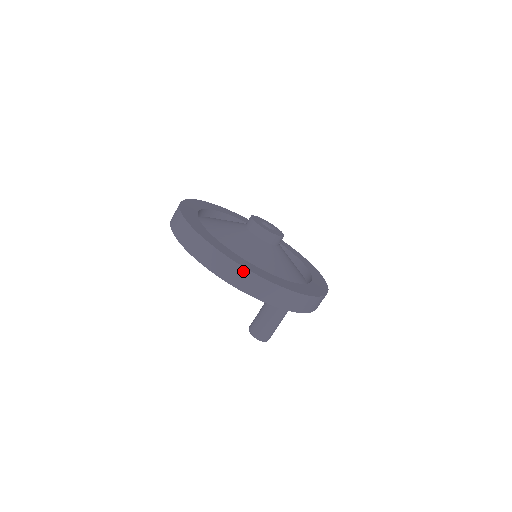
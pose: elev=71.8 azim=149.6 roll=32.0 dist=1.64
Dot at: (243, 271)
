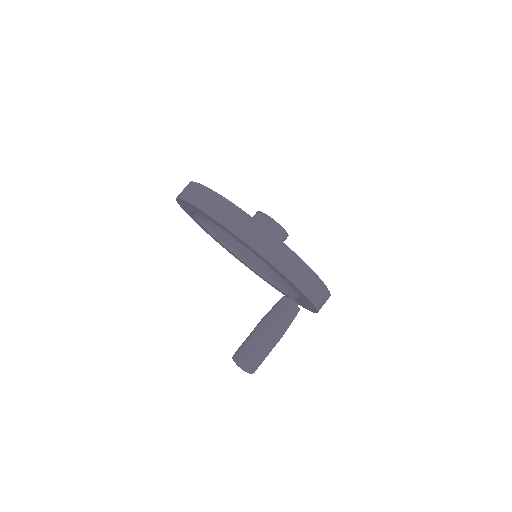
Dot at: (249, 220)
